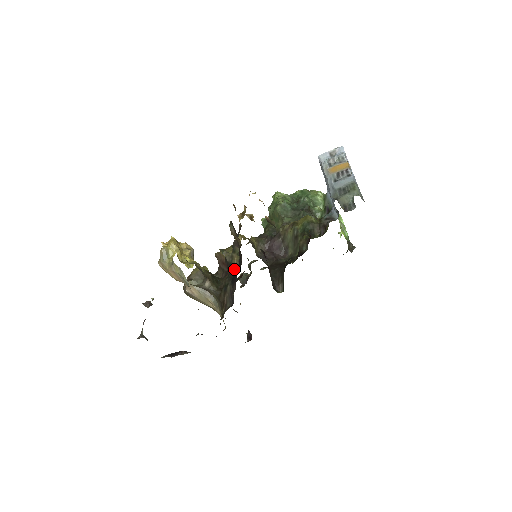
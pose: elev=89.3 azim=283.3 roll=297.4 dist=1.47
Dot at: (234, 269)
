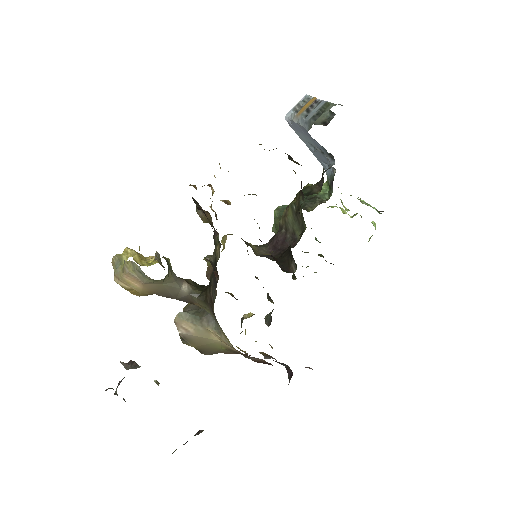
Dot at: (218, 259)
